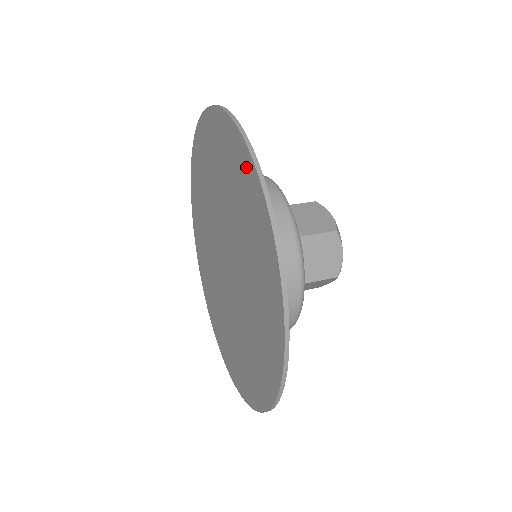
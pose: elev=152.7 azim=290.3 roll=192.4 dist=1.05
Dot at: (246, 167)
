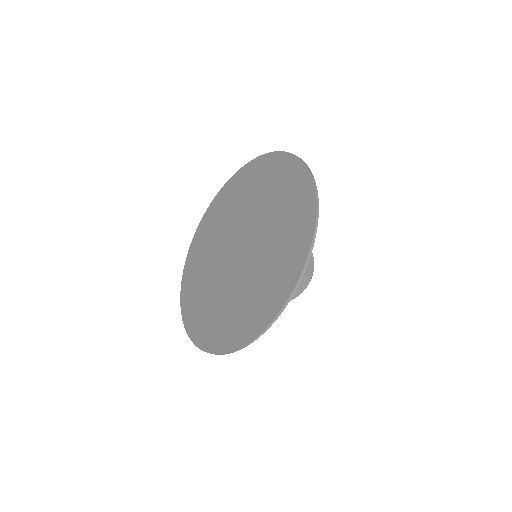
Dot at: (230, 185)
